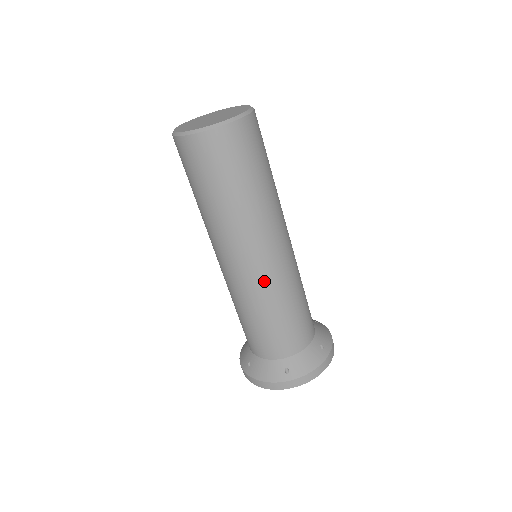
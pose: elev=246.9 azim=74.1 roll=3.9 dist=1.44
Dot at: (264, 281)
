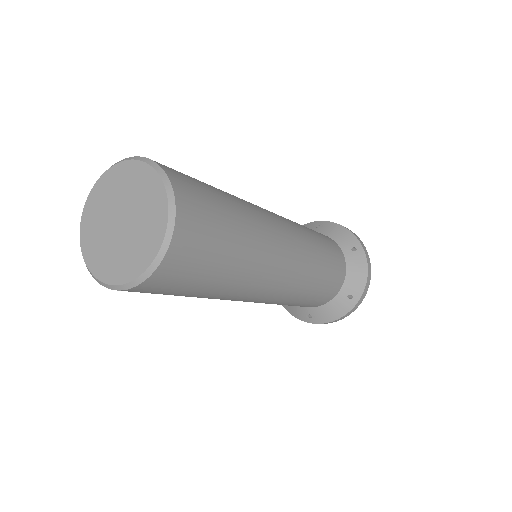
Dot at: (297, 278)
